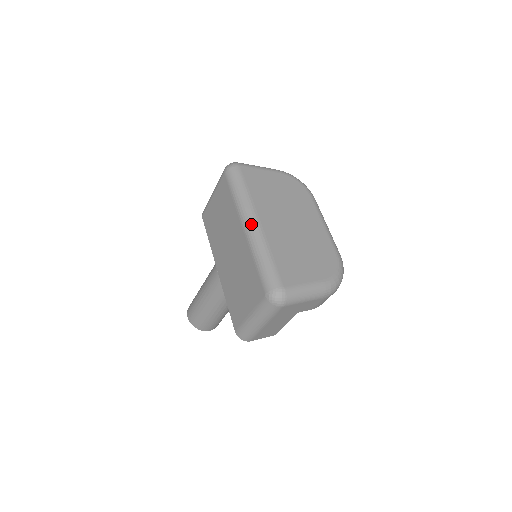
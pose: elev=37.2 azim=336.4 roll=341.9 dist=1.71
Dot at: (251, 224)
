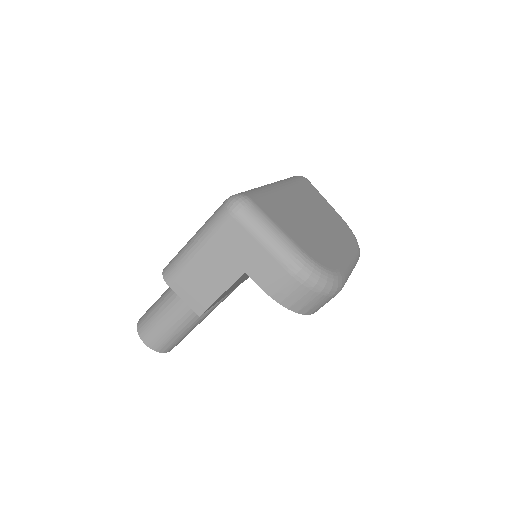
Dot at: (275, 183)
